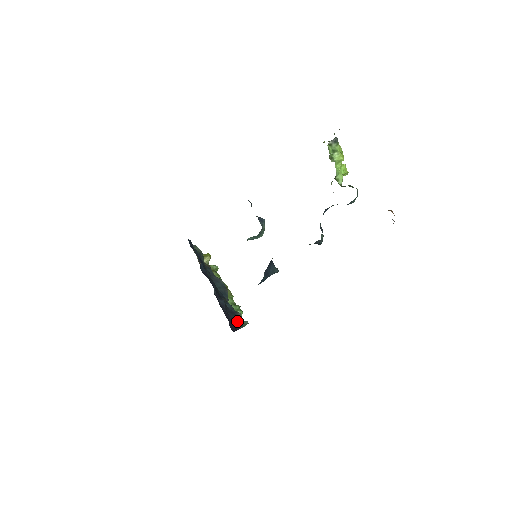
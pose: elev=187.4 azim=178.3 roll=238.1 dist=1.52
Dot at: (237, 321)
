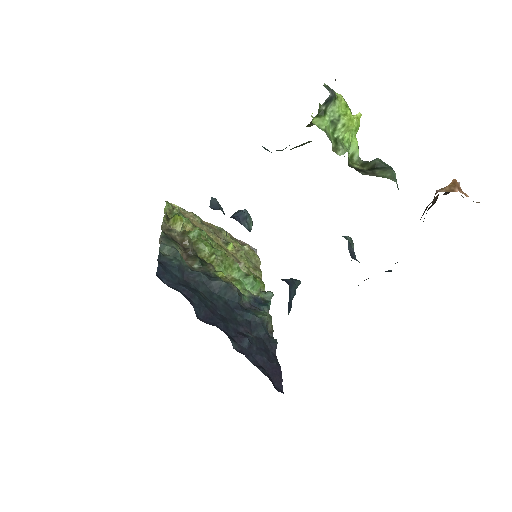
Dot at: (267, 327)
